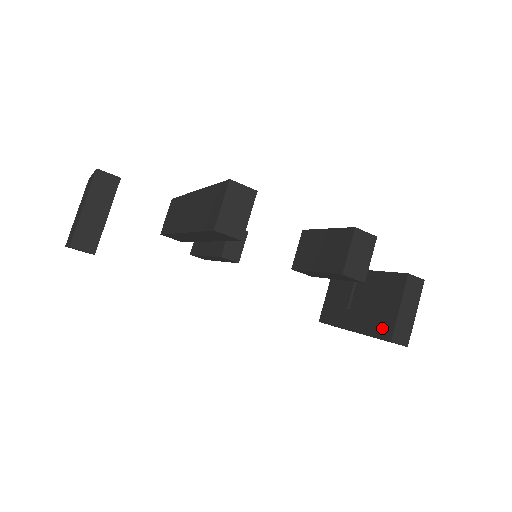
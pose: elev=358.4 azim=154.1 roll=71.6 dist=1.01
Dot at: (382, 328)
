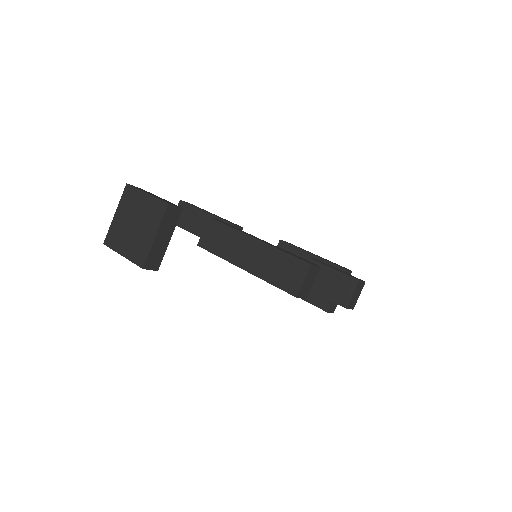
Dot at: (321, 301)
